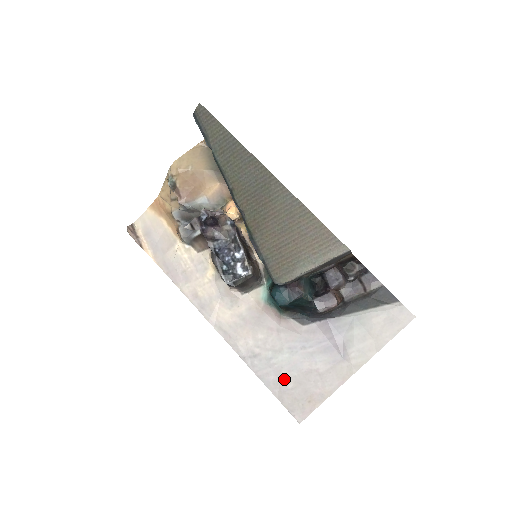
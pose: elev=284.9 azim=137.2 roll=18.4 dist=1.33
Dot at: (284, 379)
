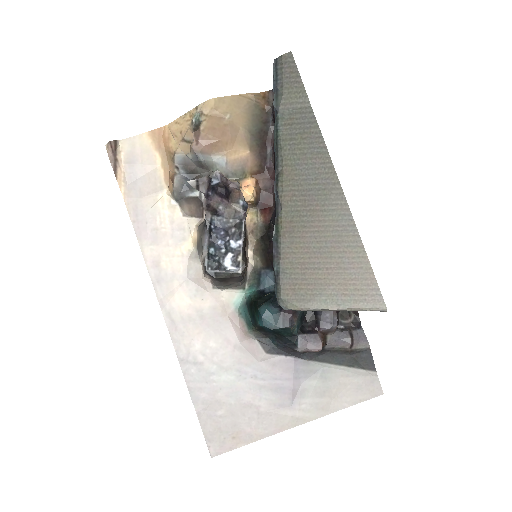
Dot at: (217, 402)
